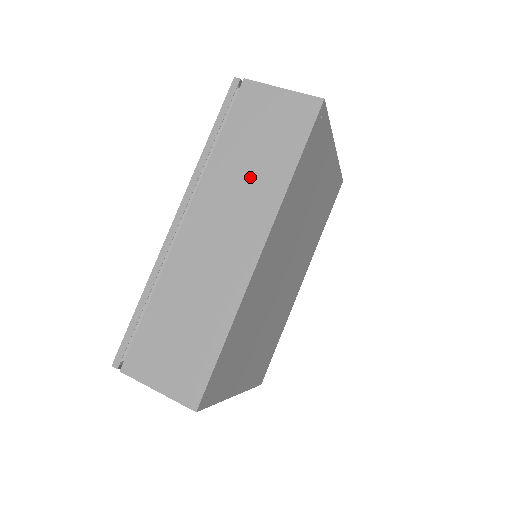
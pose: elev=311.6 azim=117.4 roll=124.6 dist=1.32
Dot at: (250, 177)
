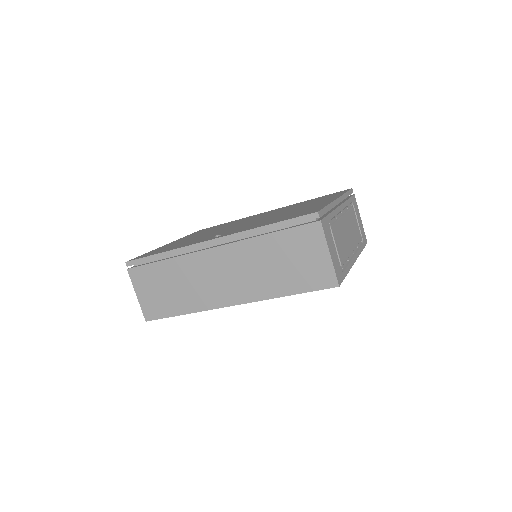
Dot at: (264, 271)
